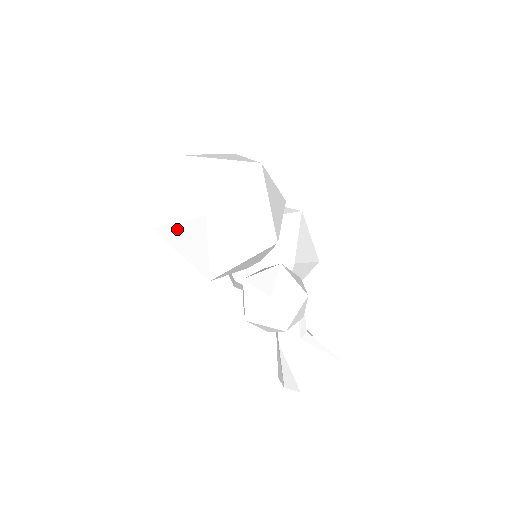
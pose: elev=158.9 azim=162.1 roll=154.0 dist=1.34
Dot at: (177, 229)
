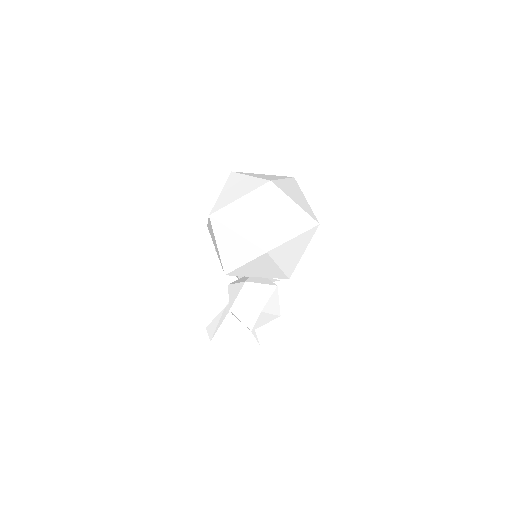
Dot at: (232, 235)
